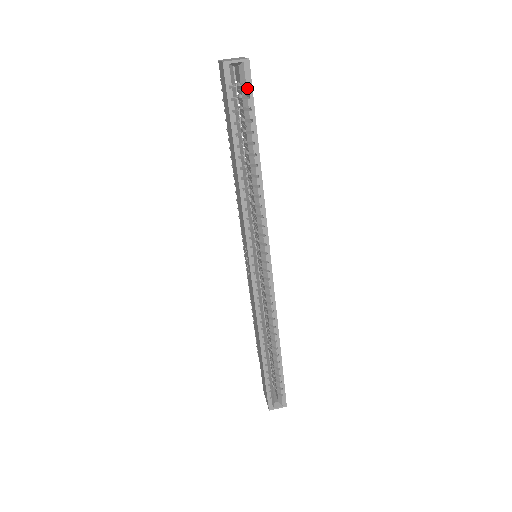
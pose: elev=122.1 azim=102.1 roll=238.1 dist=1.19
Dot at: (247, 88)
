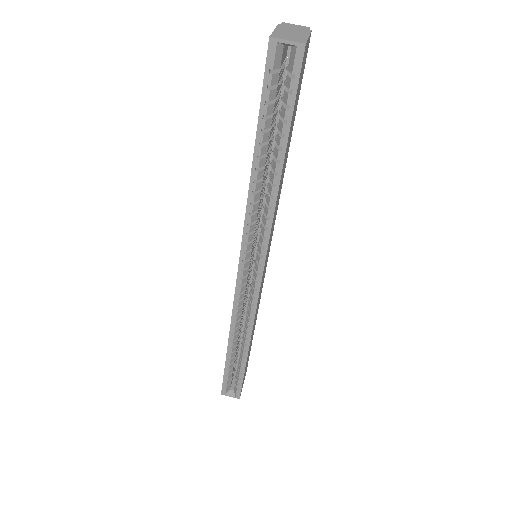
Dot at: (292, 80)
